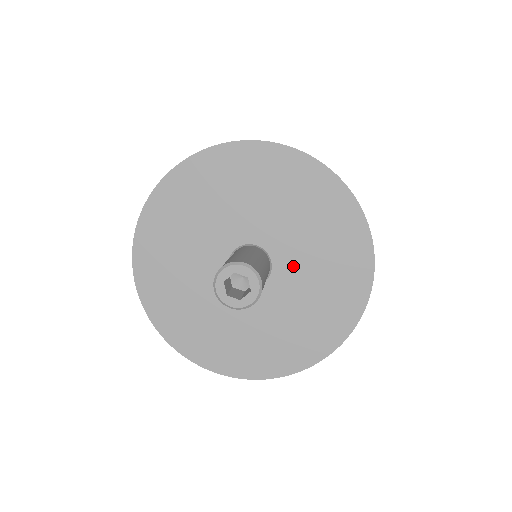
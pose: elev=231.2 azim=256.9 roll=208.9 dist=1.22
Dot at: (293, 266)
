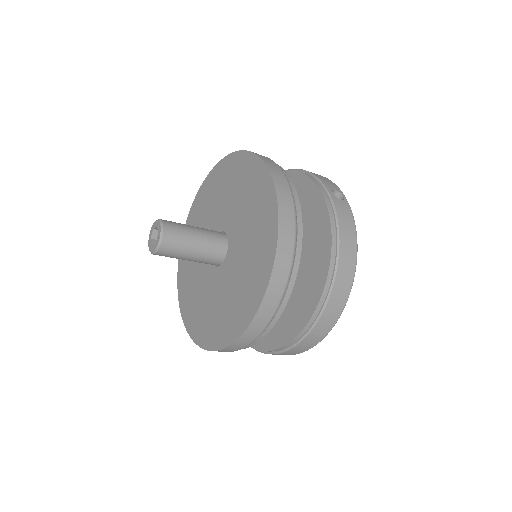
Dot at: (237, 230)
